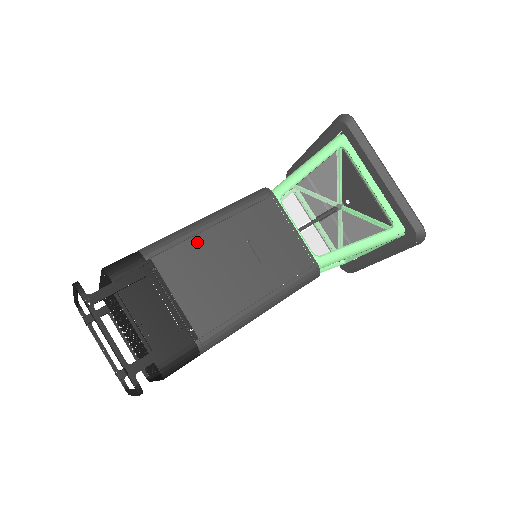
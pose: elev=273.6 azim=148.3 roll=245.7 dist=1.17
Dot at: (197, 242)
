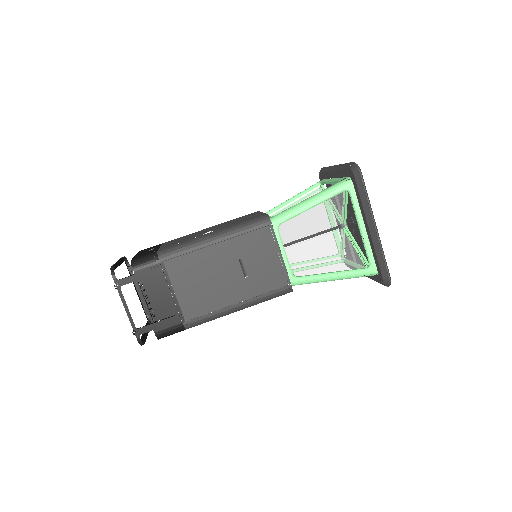
Dot at: (200, 254)
